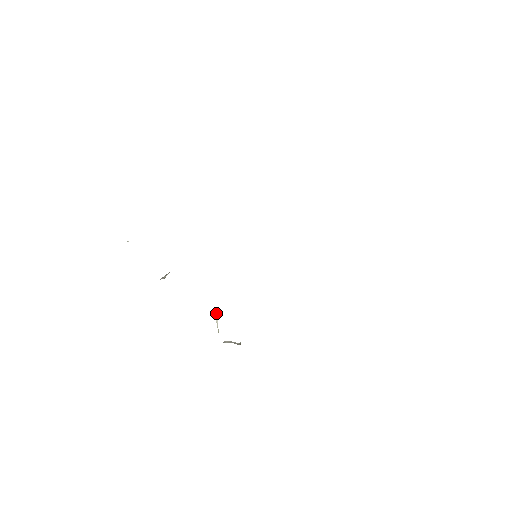
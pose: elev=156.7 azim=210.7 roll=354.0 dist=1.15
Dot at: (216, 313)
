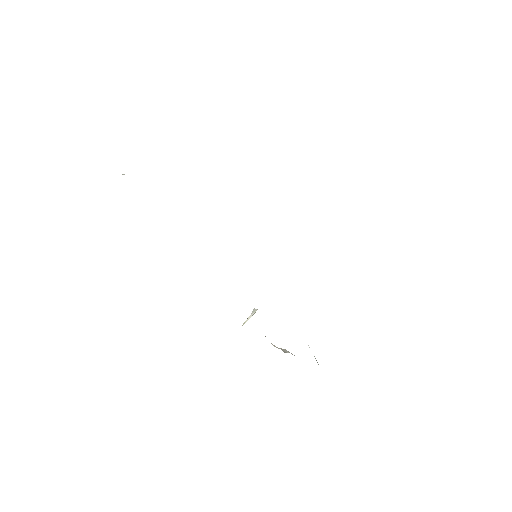
Dot at: (255, 312)
